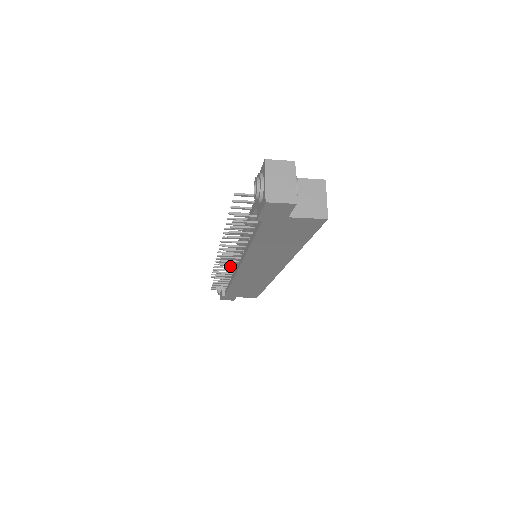
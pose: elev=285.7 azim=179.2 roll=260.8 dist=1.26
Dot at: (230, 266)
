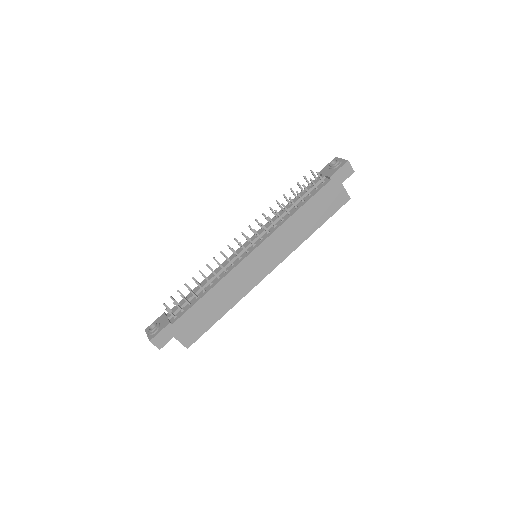
Dot at: (228, 263)
